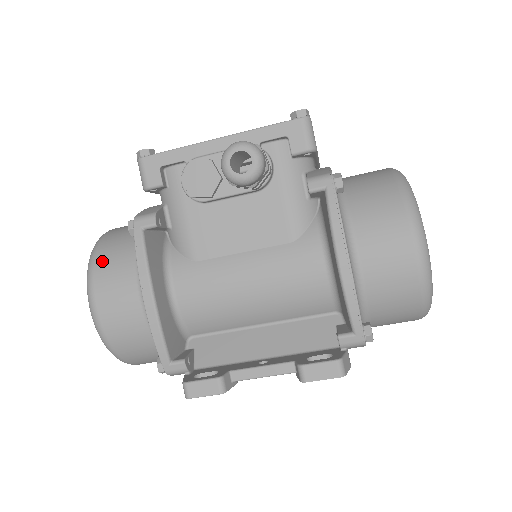
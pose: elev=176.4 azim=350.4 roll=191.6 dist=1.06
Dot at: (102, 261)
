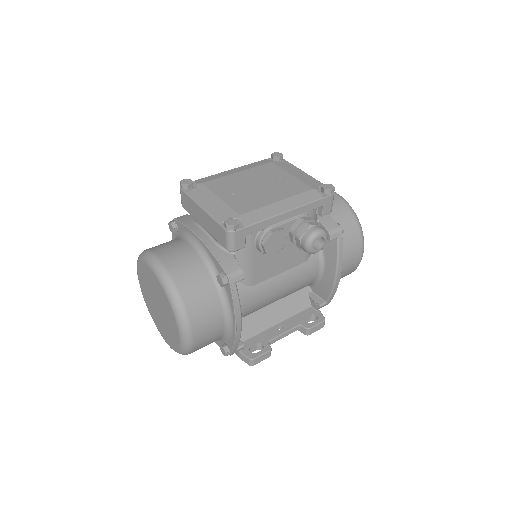
Dot at: (193, 306)
